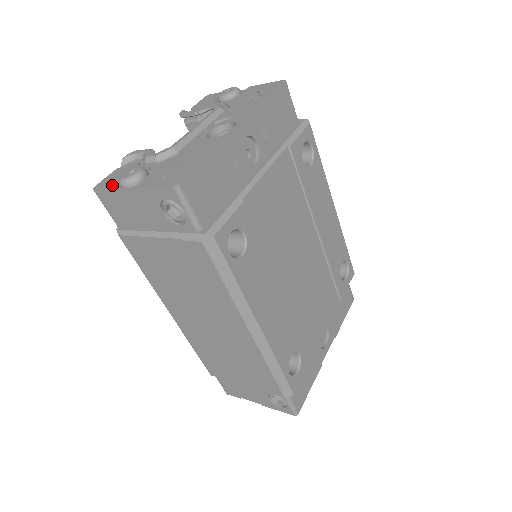
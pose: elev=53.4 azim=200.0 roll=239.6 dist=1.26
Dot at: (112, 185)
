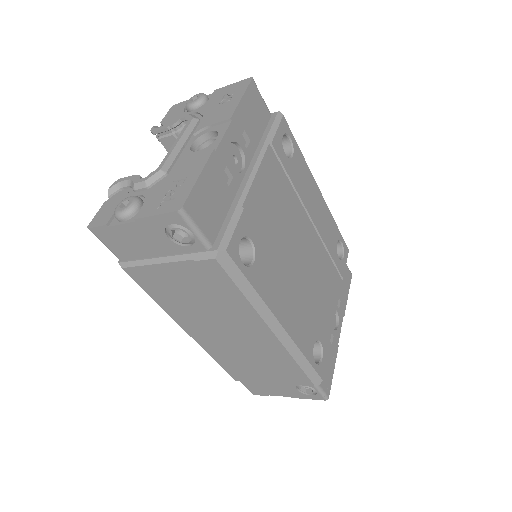
Dot at: (108, 220)
